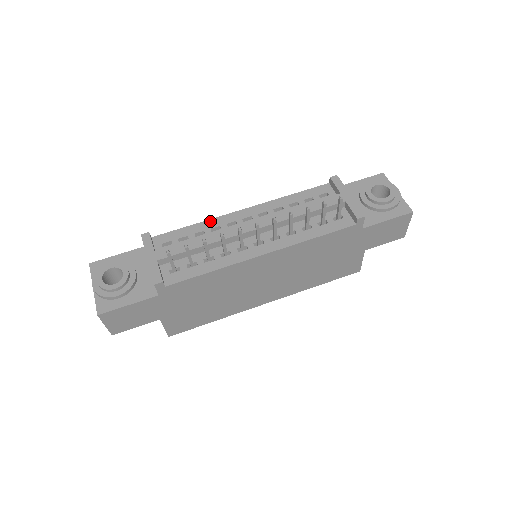
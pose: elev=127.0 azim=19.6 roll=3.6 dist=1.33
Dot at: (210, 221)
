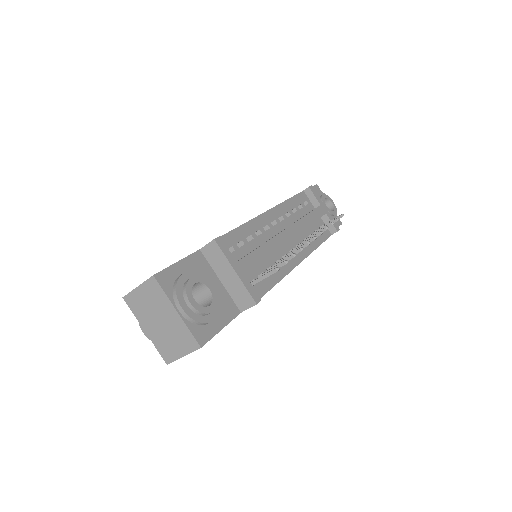
Dot at: (250, 223)
